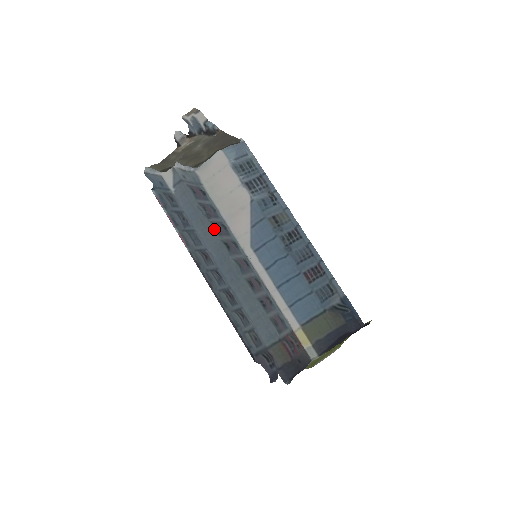
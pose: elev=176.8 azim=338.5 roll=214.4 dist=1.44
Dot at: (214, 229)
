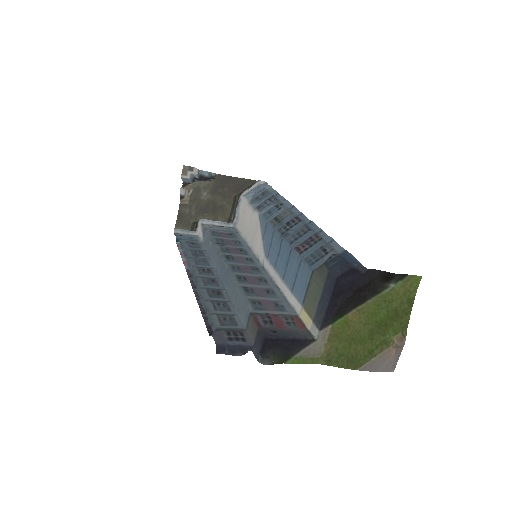
Dot at: (219, 249)
